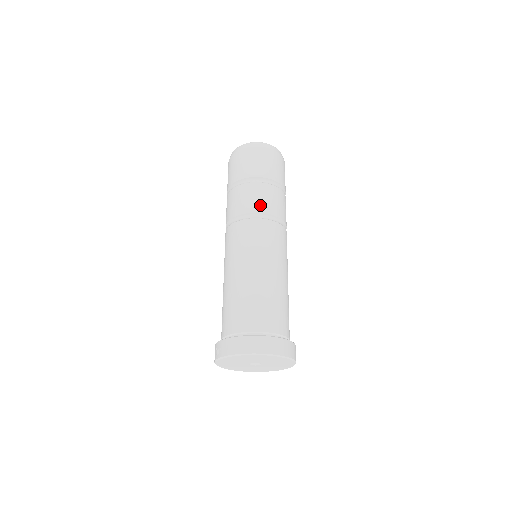
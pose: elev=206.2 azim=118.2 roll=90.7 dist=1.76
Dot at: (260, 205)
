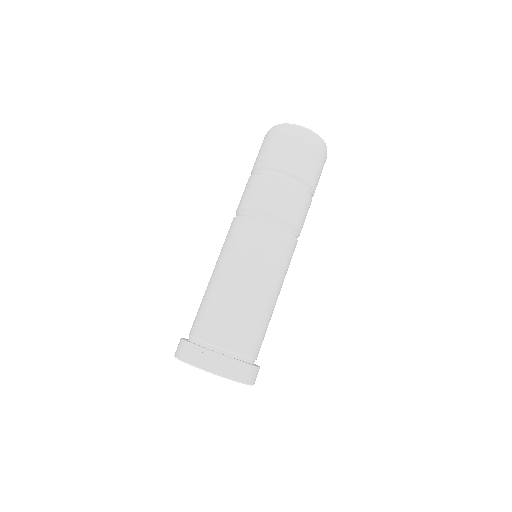
Dot at: (297, 218)
